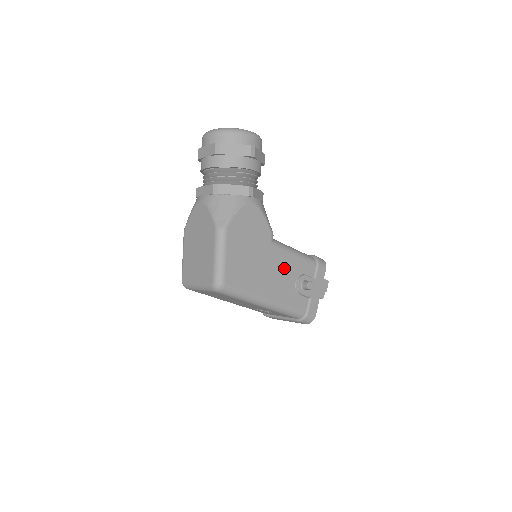
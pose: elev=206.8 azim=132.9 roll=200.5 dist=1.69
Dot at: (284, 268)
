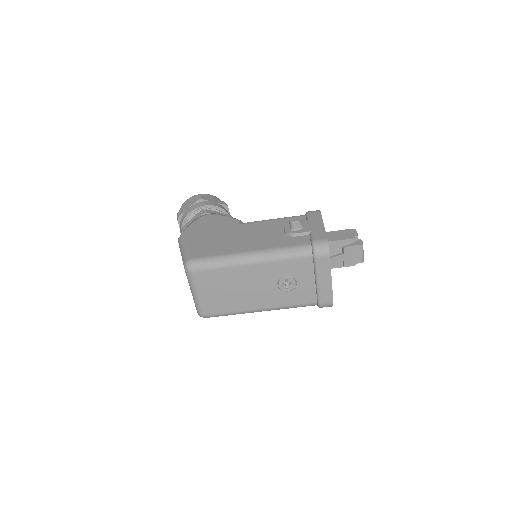
Dot at: (263, 230)
